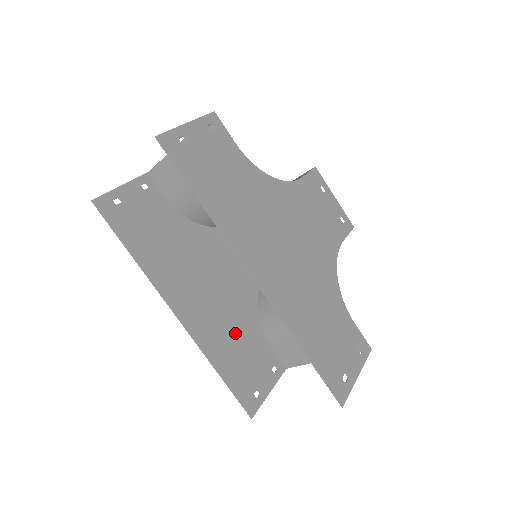
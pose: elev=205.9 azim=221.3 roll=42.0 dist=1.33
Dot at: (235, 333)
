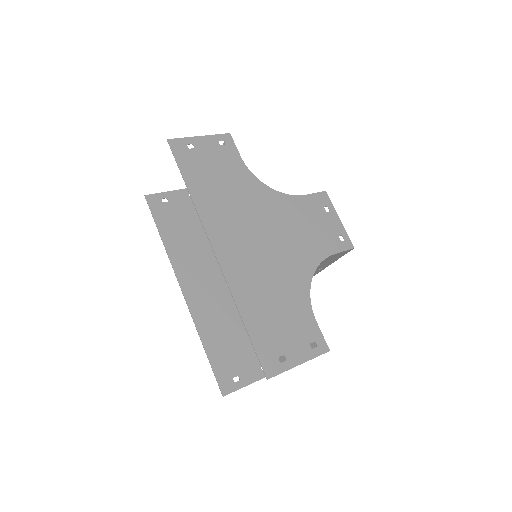
Dot at: (233, 323)
